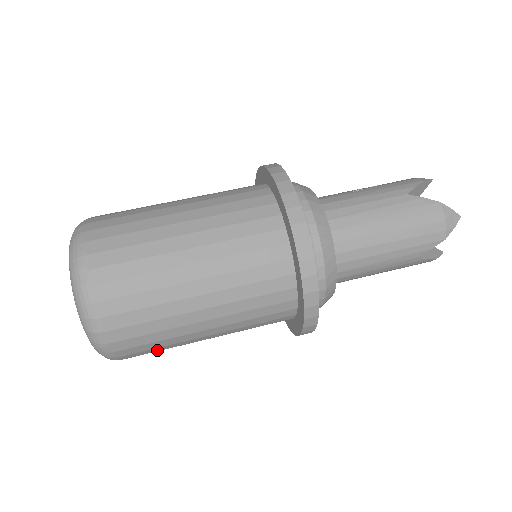
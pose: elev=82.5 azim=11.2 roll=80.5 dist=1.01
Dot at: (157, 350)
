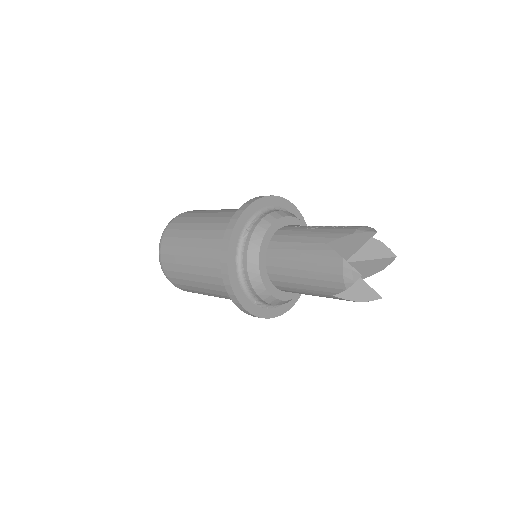
Dot at: occluded
